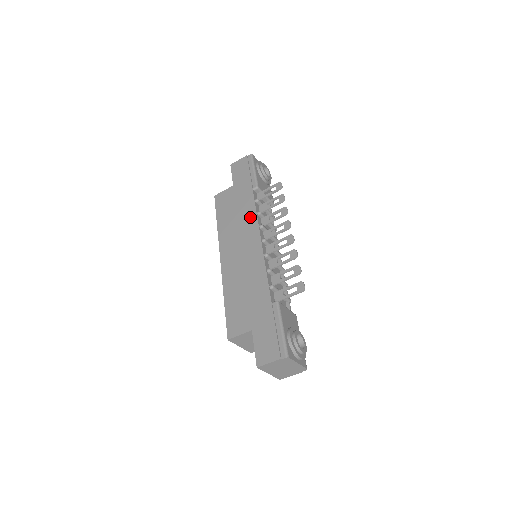
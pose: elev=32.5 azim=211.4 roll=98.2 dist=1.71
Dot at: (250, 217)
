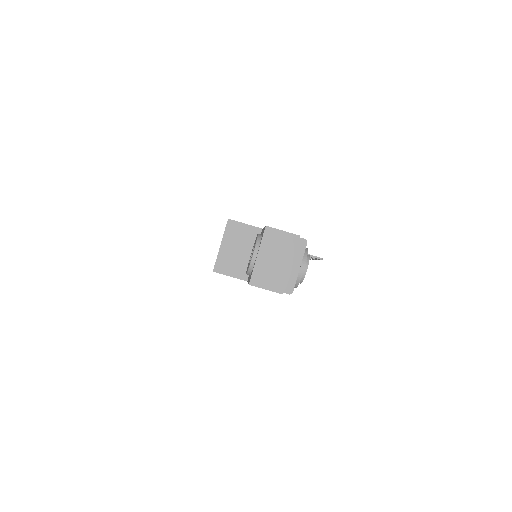
Dot at: occluded
